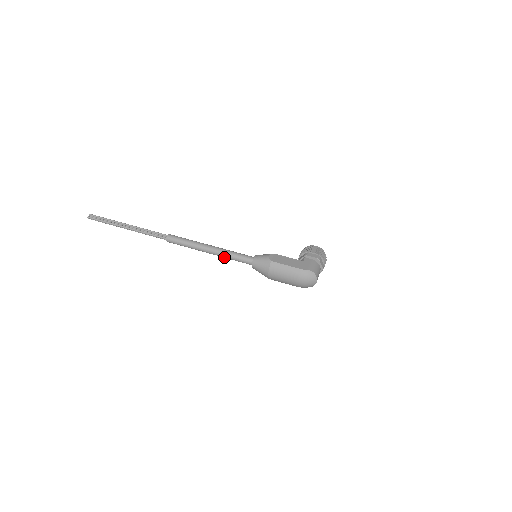
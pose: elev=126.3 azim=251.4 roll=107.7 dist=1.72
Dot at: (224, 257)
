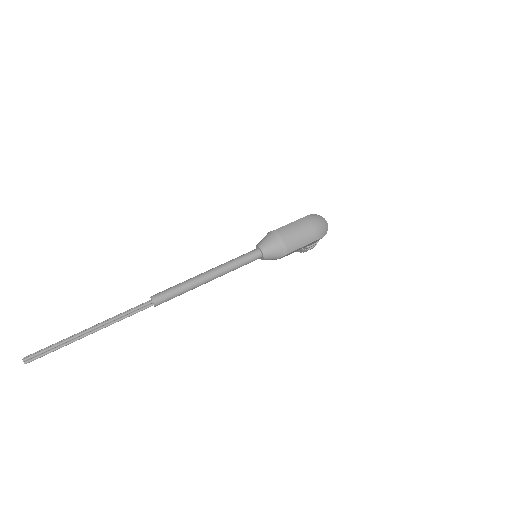
Dot at: (229, 269)
